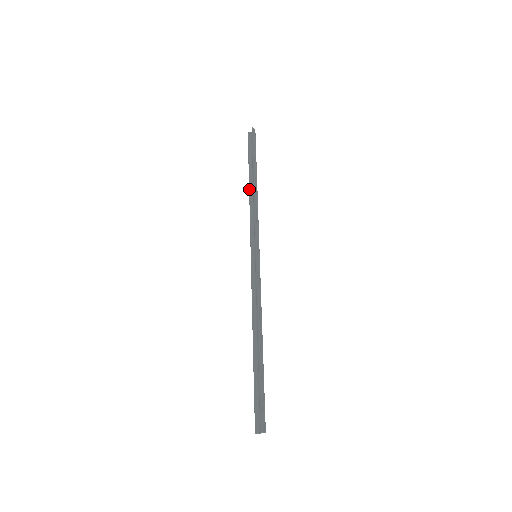
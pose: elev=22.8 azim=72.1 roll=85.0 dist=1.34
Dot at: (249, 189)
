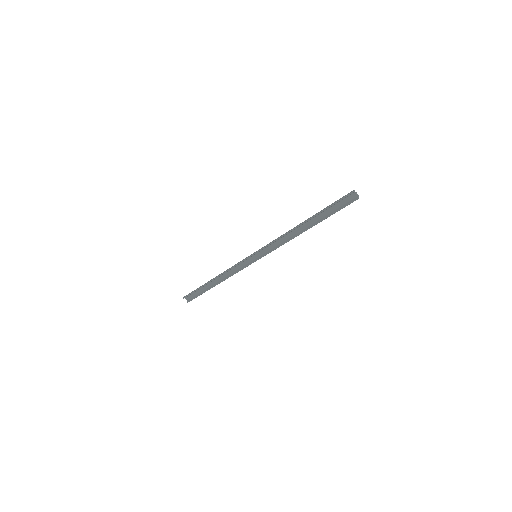
Dot at: (299, 227)
